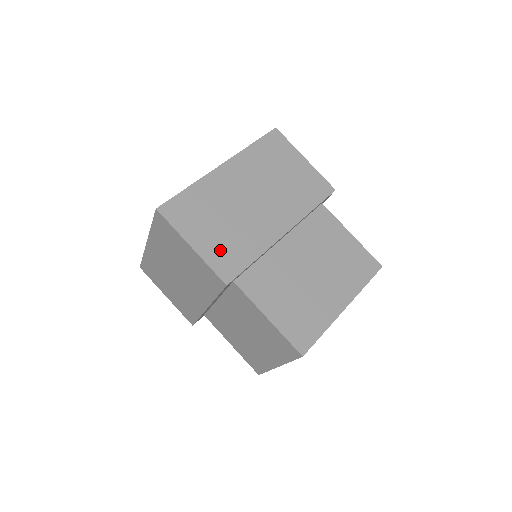
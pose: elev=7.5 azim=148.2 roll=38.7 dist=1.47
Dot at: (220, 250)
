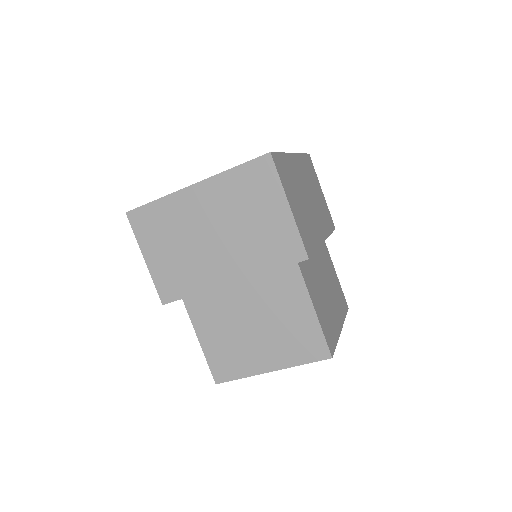
Dot at: (302, 224)
